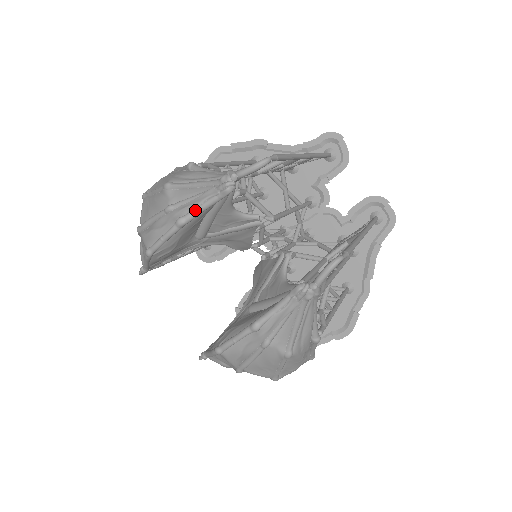
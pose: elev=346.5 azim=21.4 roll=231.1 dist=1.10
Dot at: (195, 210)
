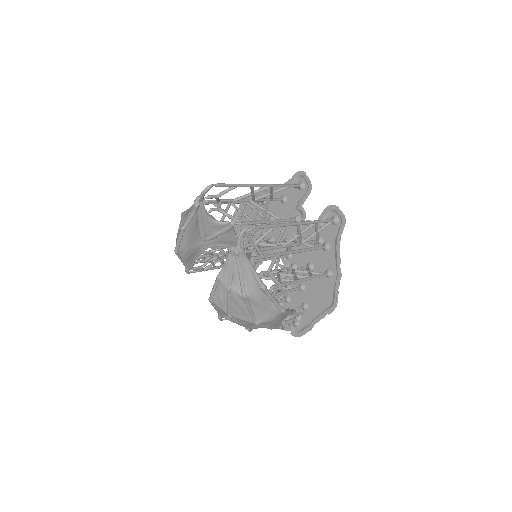
Dot at: (187, 220)
